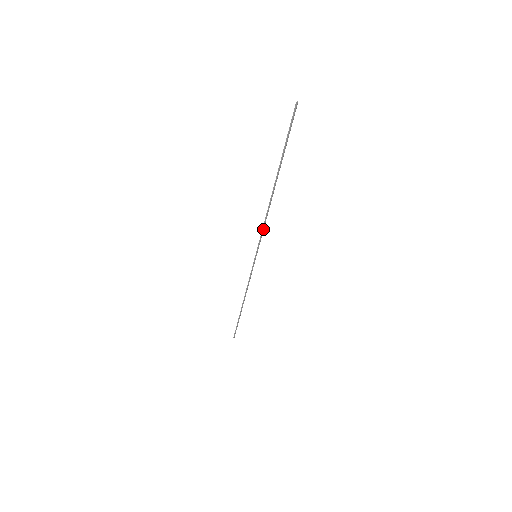
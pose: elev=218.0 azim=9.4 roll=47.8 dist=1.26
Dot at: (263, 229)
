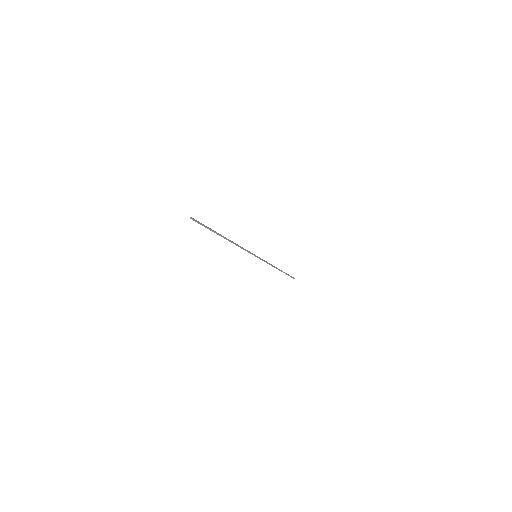
Dot at: (244, 249)
